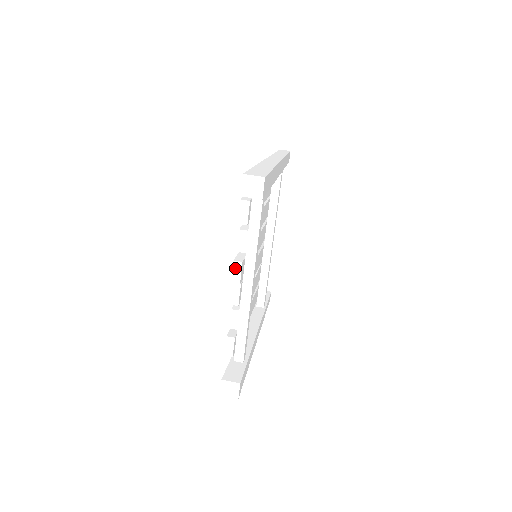
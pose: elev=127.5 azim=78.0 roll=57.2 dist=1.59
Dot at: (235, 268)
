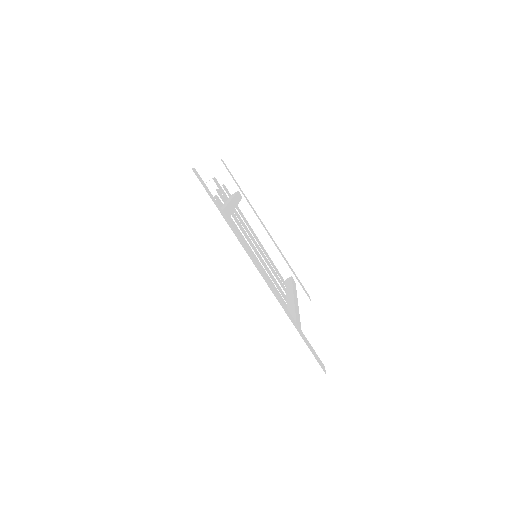
Dot at: occluded
